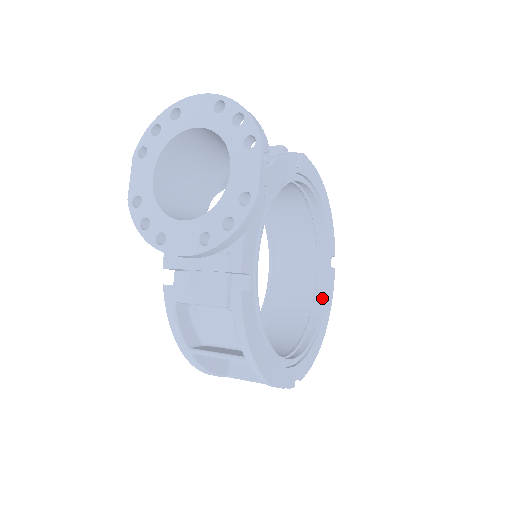
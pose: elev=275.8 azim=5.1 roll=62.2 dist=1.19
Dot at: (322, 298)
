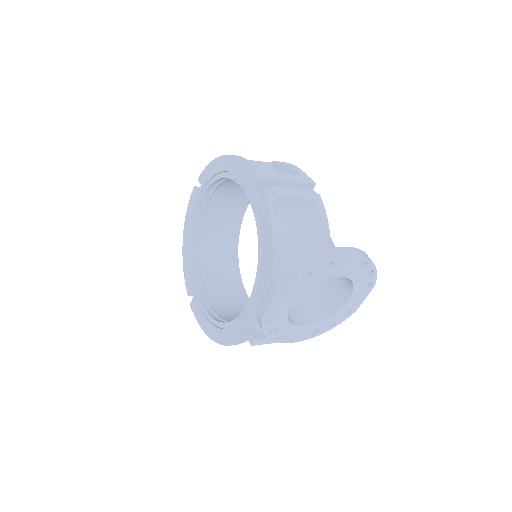
Dot at: (240, 224)
